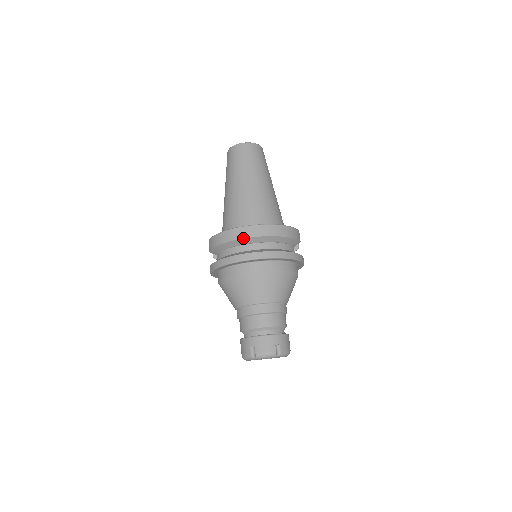
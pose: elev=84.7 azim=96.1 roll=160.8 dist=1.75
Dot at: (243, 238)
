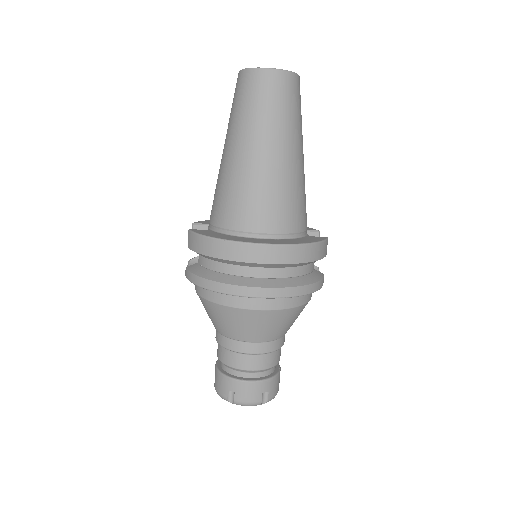
Dot at: (245, 262)
